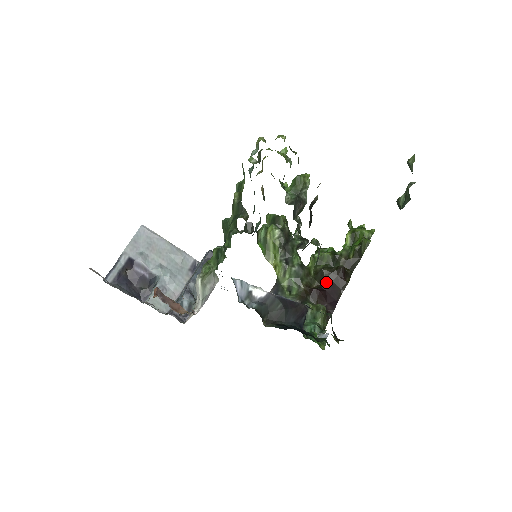
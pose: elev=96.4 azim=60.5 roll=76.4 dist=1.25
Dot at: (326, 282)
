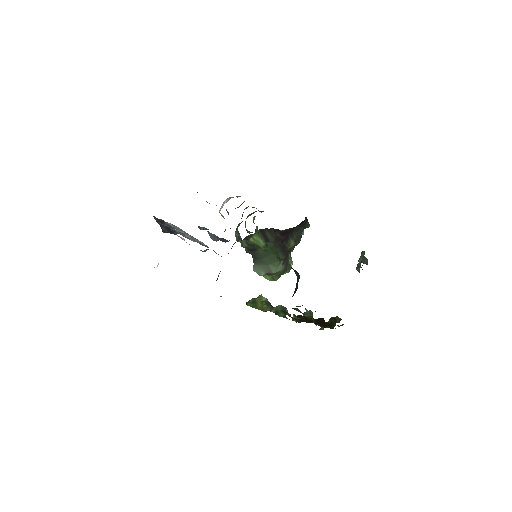
Dot at: occluded
